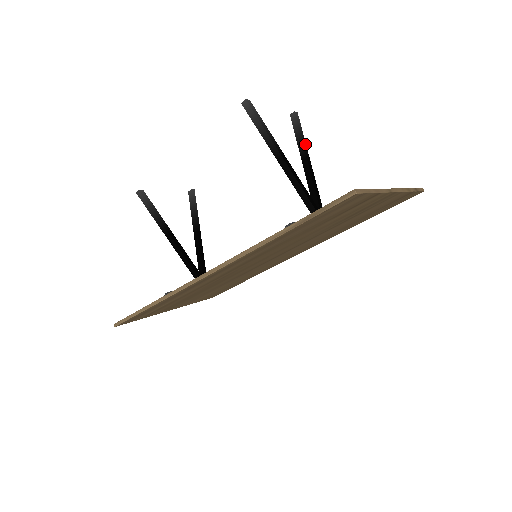
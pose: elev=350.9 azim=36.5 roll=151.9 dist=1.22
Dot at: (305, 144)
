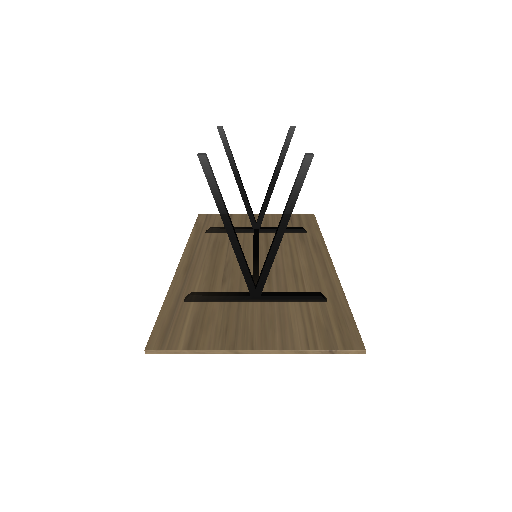
Dot at: (293, 205)
